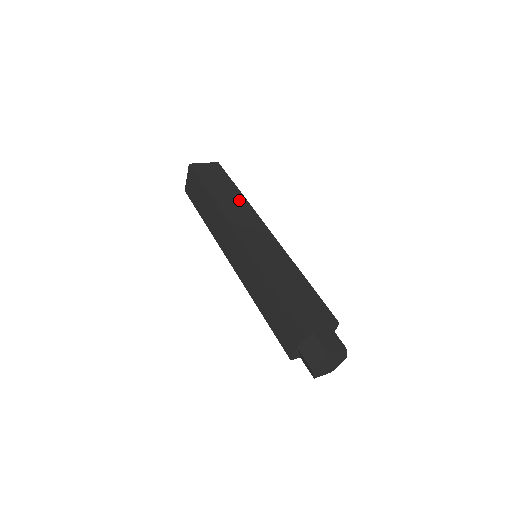
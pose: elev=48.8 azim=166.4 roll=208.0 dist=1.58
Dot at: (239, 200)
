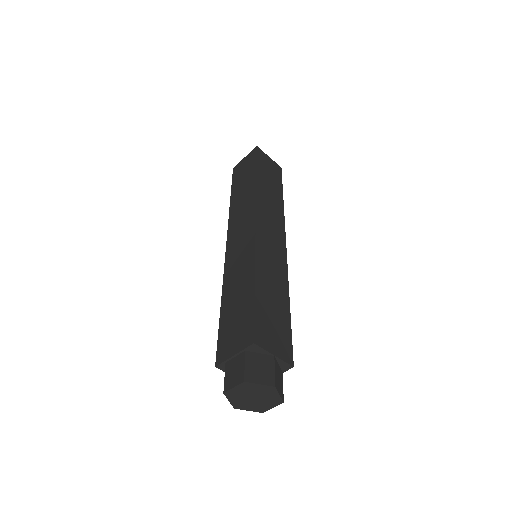
Dot at: (249, 192)
